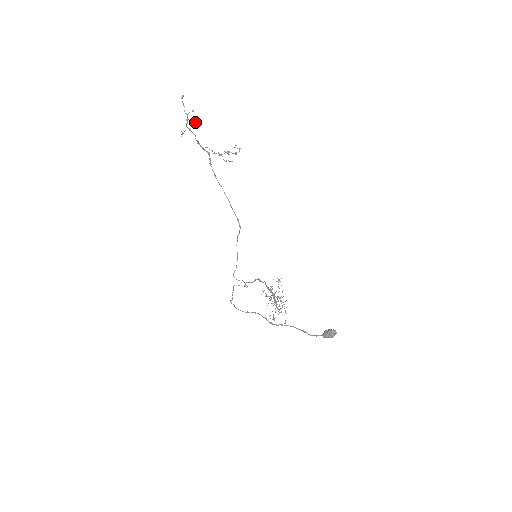
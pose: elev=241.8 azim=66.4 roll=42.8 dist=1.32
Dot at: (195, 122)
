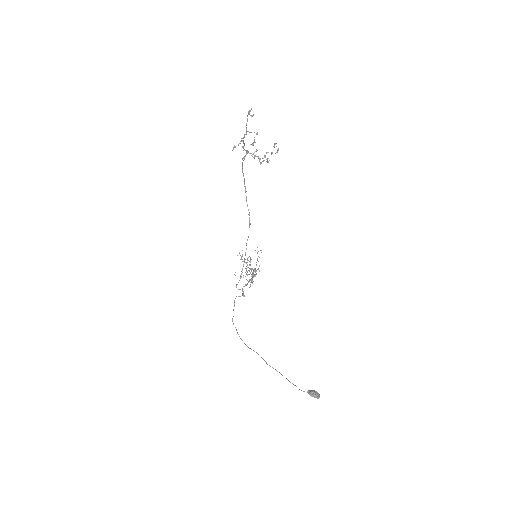
Dot at: occluded
